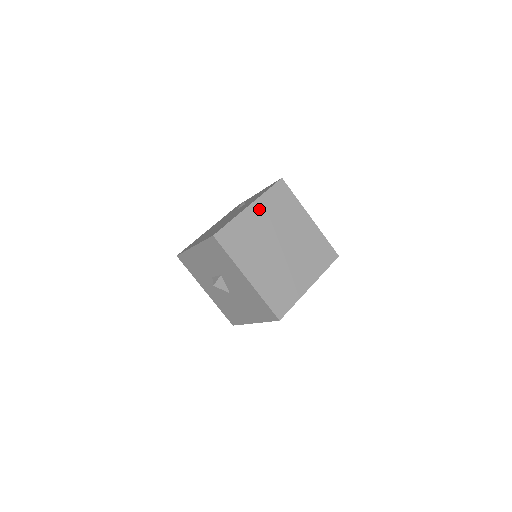
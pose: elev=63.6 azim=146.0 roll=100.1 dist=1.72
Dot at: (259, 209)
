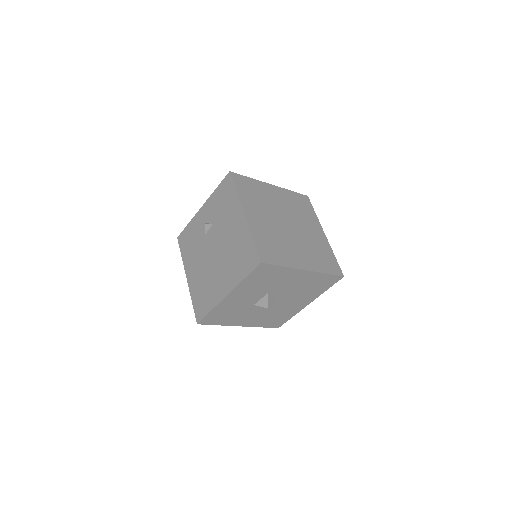
Dot at: (250, 211)
